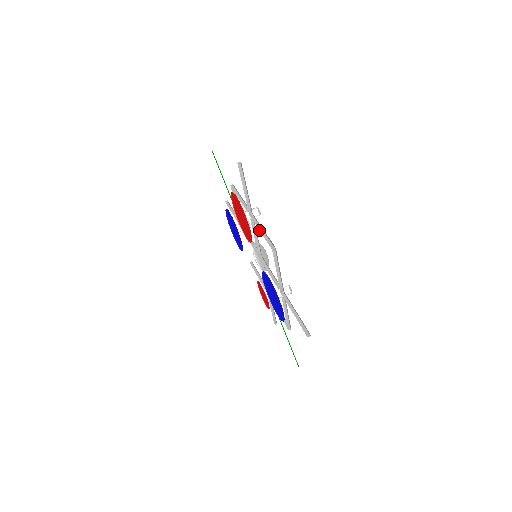
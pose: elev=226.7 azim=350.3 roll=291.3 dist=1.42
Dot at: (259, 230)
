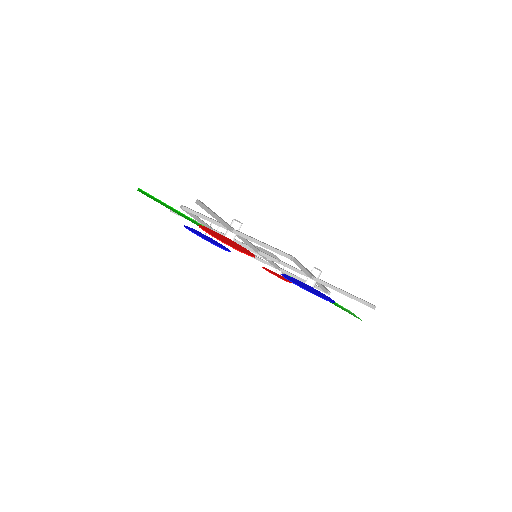
Dot at: occluded
